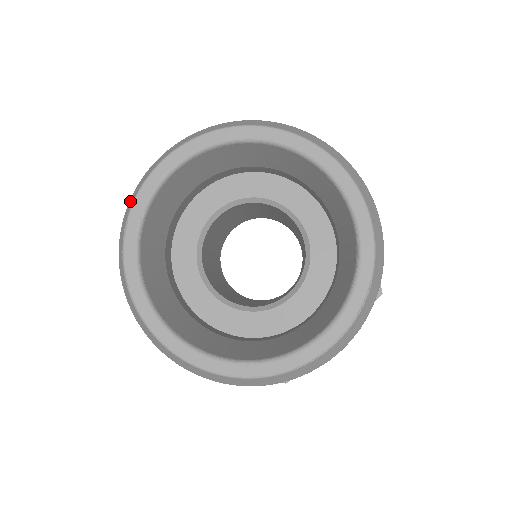
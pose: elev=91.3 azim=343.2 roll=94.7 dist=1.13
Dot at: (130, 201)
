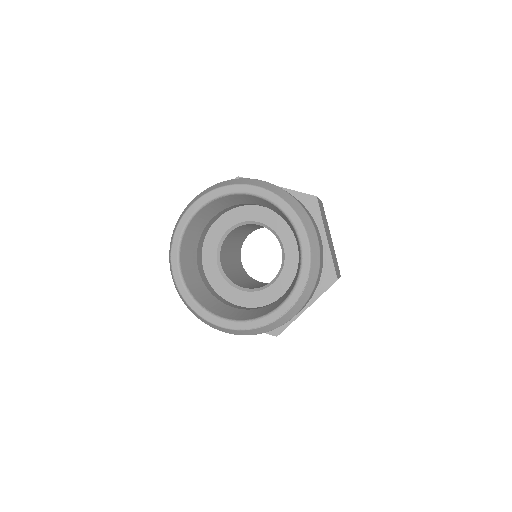
Dot at: (174, 229)
